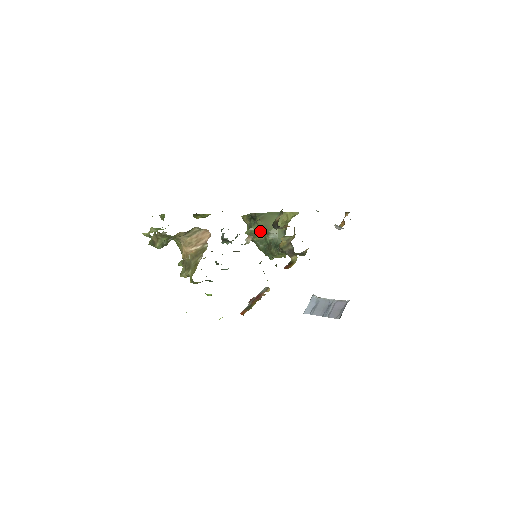
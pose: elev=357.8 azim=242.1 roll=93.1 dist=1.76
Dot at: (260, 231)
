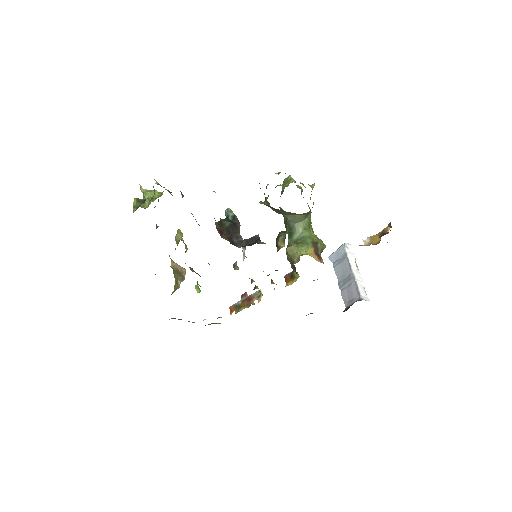
Dot at: occluded
